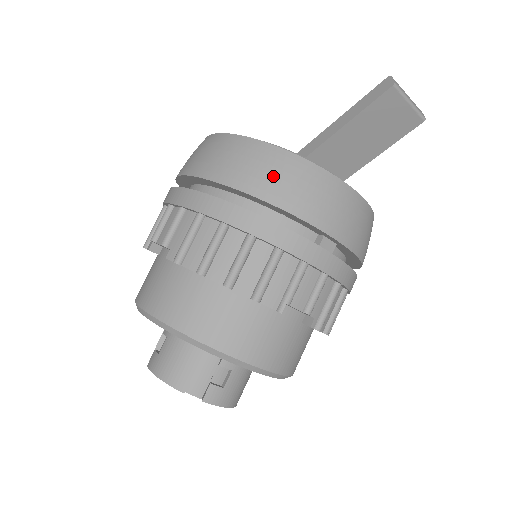
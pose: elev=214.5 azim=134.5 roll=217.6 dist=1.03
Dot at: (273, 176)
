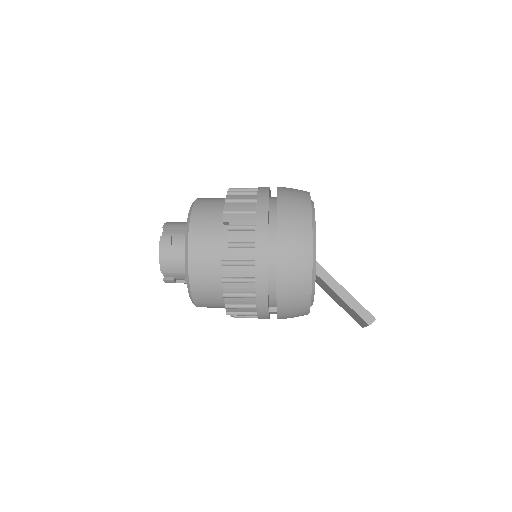
Dot at: (293, 294)
